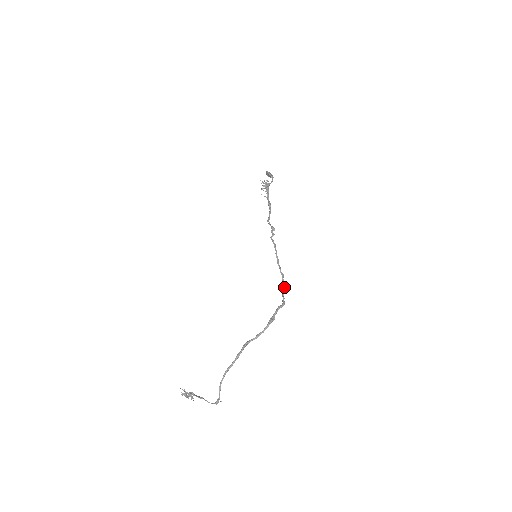
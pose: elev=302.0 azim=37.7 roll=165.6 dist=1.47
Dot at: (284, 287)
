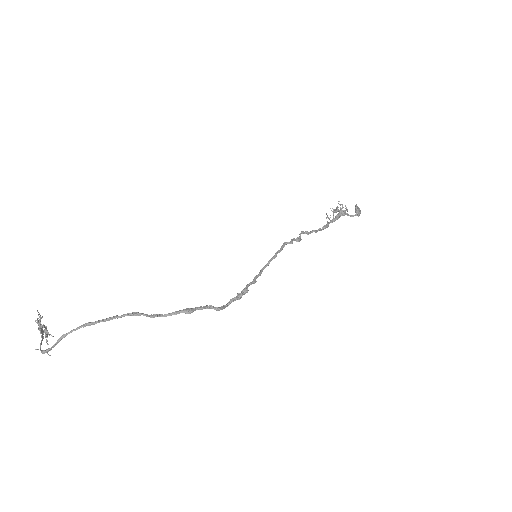
Dot at: occluded
